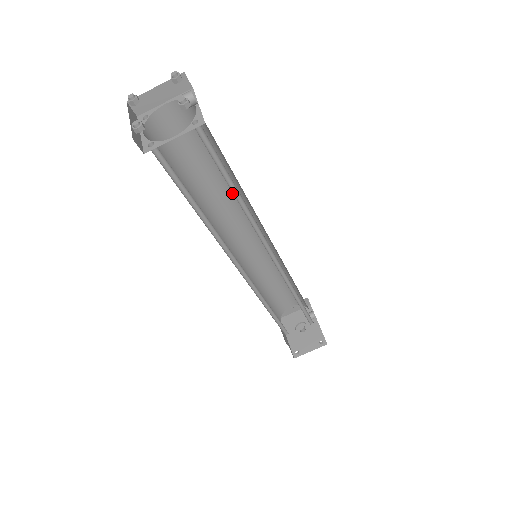
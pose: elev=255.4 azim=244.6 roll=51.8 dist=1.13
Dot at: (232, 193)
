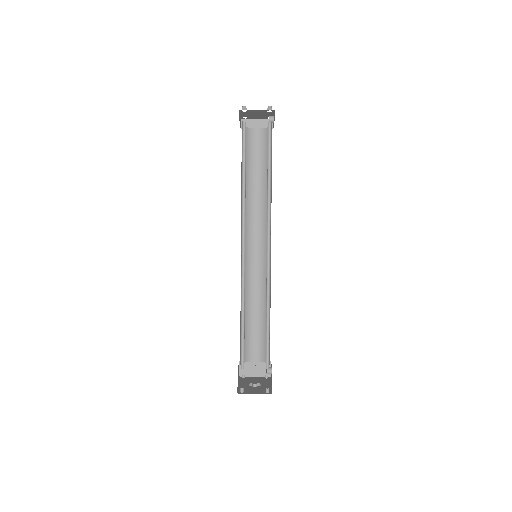
Dot at: (263, 203)
